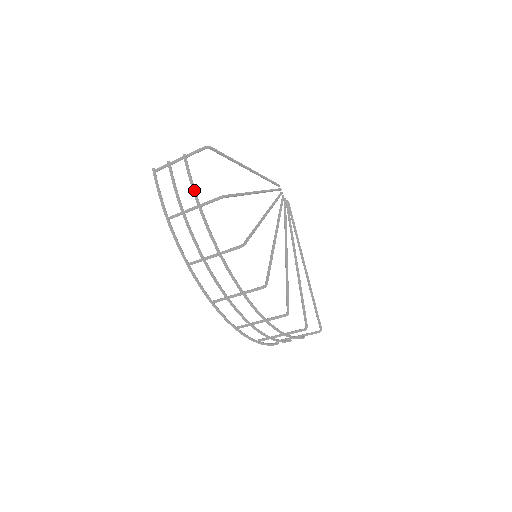
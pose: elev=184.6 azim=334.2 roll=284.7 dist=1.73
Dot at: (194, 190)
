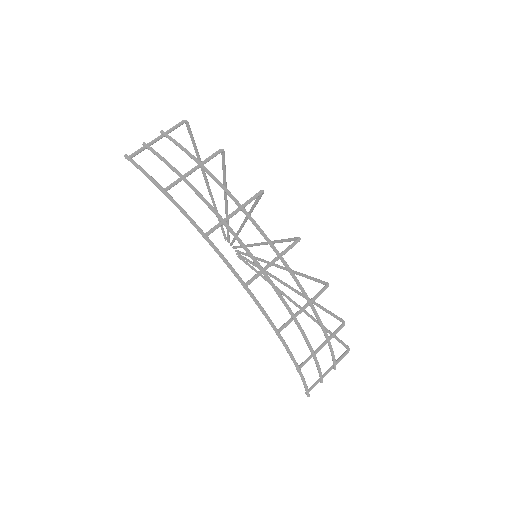
Dot at: (188, 151)
